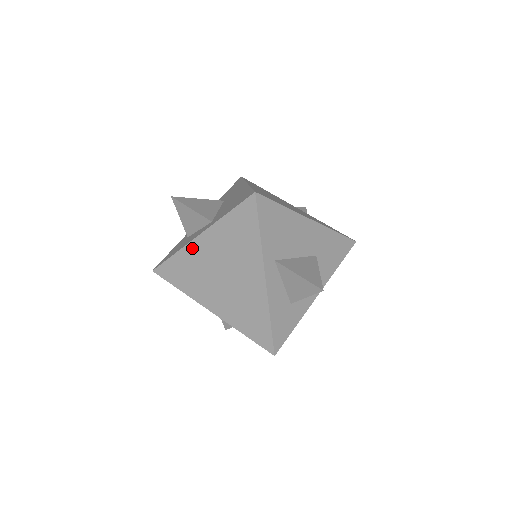
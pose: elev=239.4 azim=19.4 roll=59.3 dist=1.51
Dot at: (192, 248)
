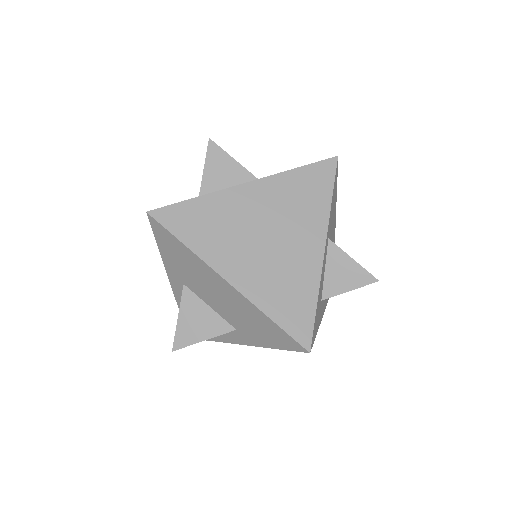
Dot at: (231, 195)
